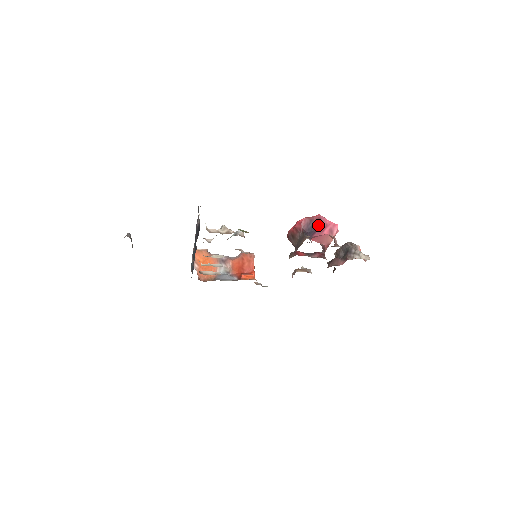
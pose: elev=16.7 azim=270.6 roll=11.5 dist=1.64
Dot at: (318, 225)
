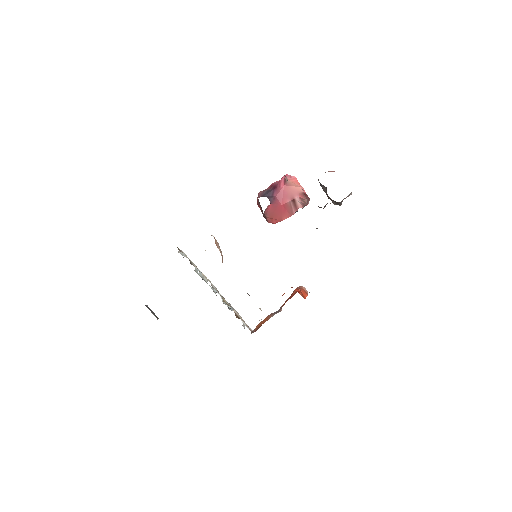
Dot at: (273, 188)
